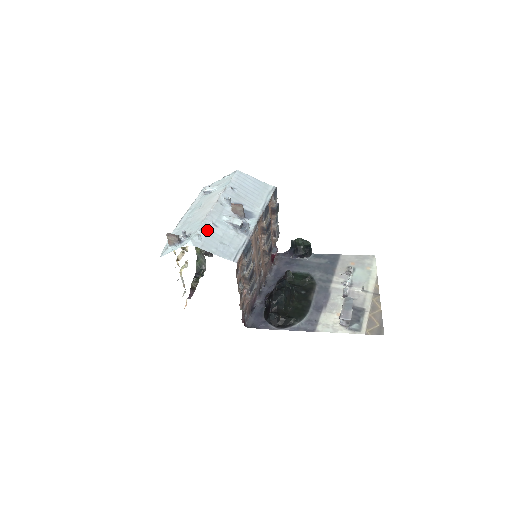
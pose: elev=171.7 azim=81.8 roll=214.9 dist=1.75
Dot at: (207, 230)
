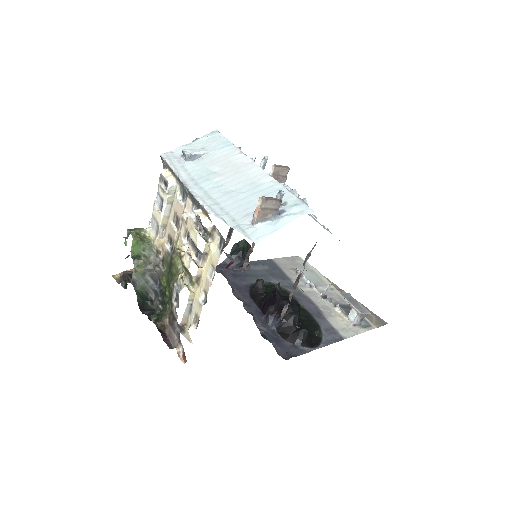
Dot at: occluded
